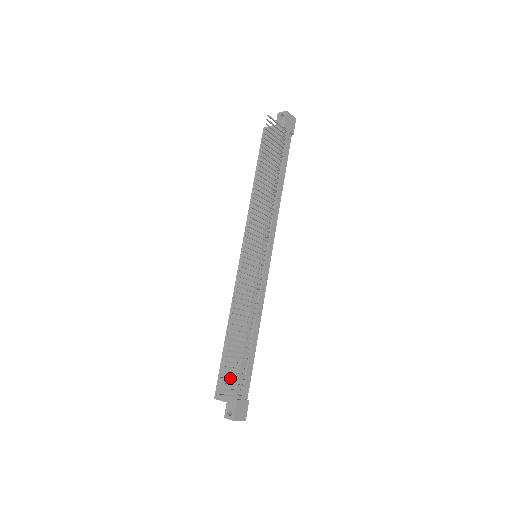
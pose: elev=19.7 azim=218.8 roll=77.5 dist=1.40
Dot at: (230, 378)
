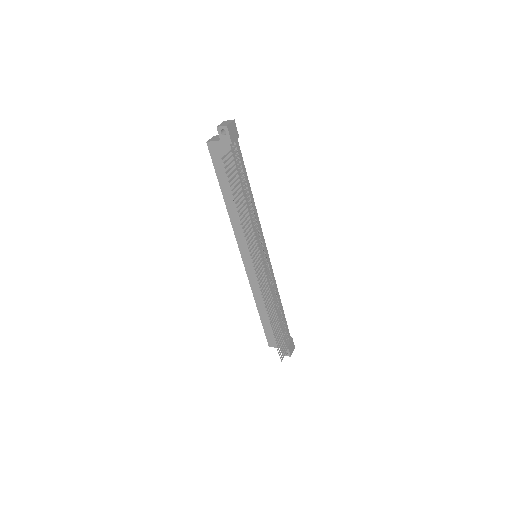
Dot at: (282, 346)
